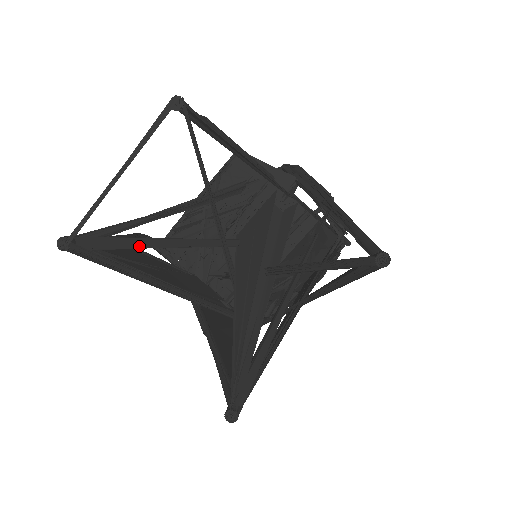
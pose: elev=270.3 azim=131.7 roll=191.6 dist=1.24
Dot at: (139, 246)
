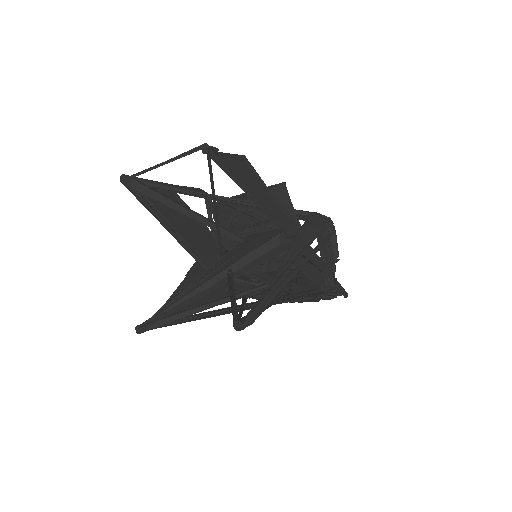
Dot at: (168, 204)
